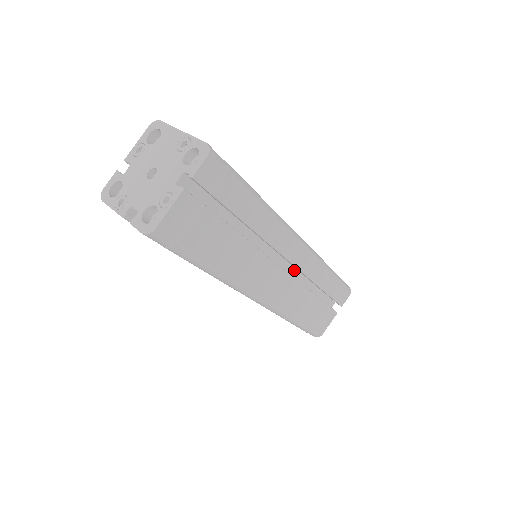
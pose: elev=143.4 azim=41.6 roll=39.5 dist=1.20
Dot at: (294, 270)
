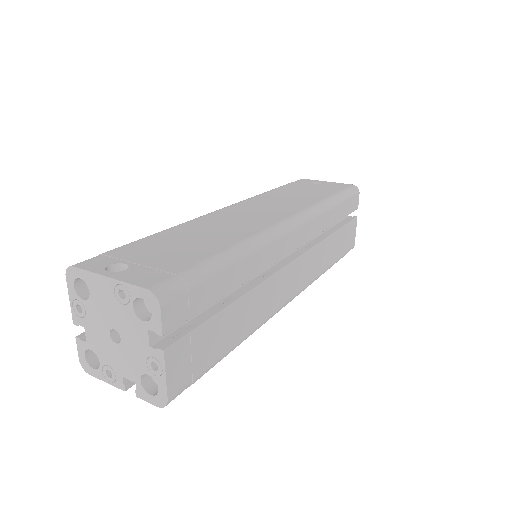
Dot at: occluded
